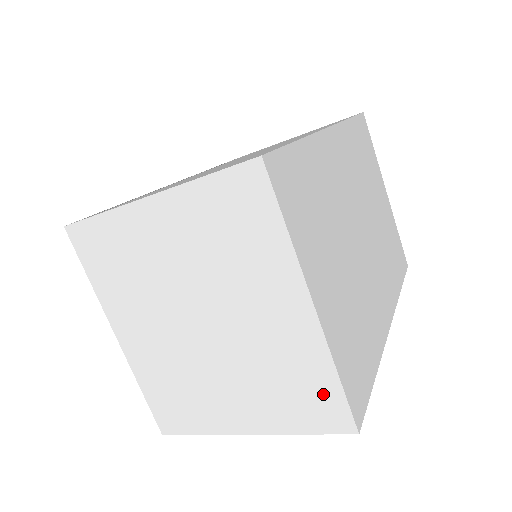
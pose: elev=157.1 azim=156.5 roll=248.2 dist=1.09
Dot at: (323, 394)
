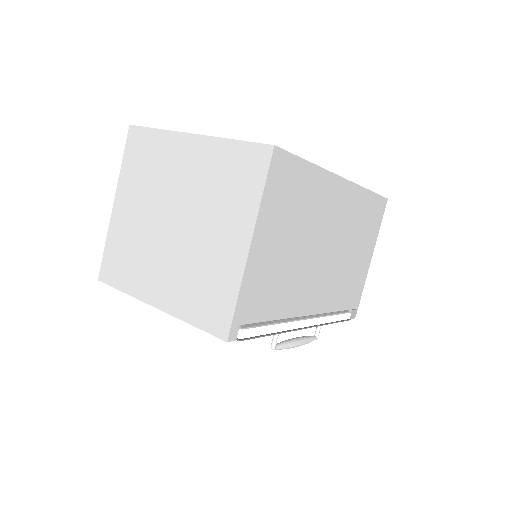
Dot at: (240, 158)
